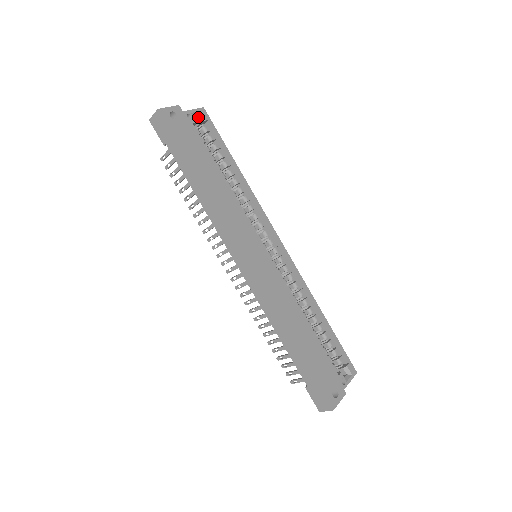
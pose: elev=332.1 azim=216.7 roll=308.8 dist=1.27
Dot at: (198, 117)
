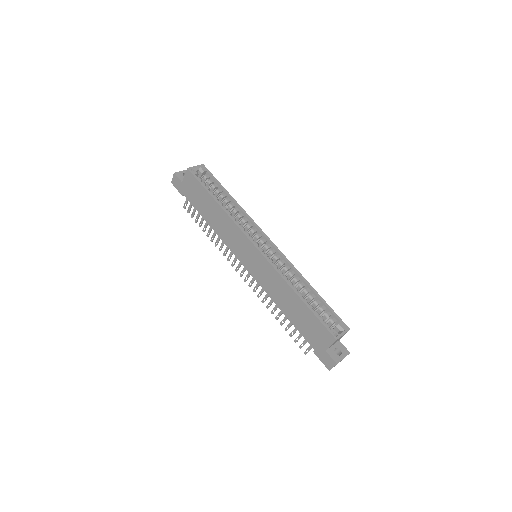
Dot at: (199, 170)
